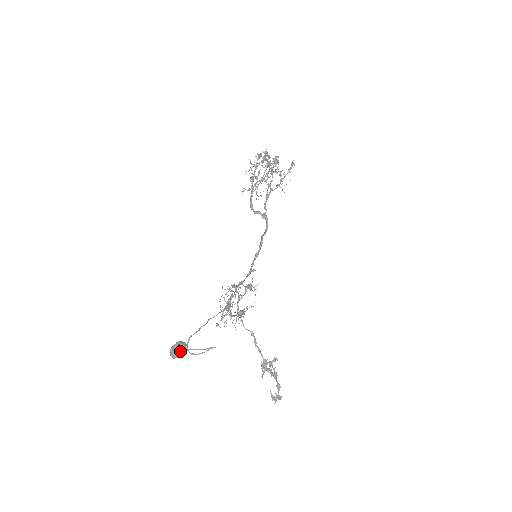
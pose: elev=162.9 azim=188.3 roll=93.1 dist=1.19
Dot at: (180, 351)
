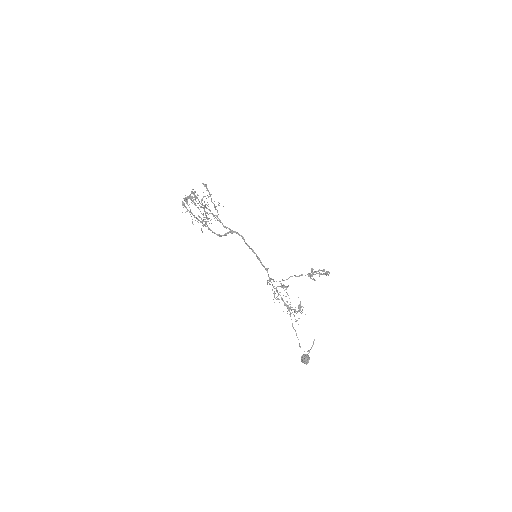
Dot at: (308, 360)
